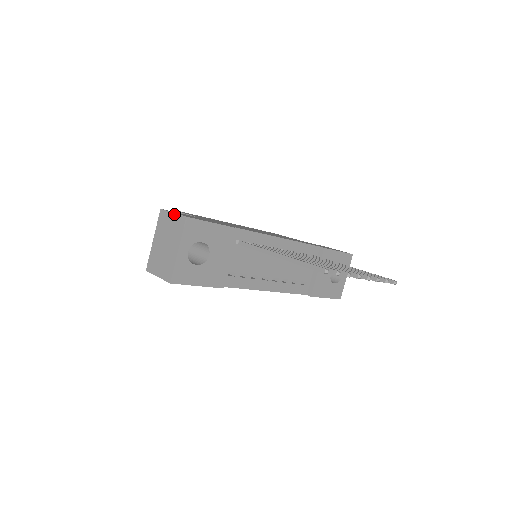
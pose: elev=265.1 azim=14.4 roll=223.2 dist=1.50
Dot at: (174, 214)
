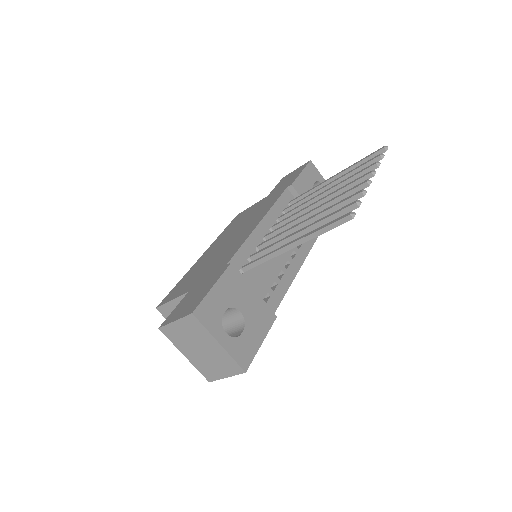
Dot at: (177, 321)
